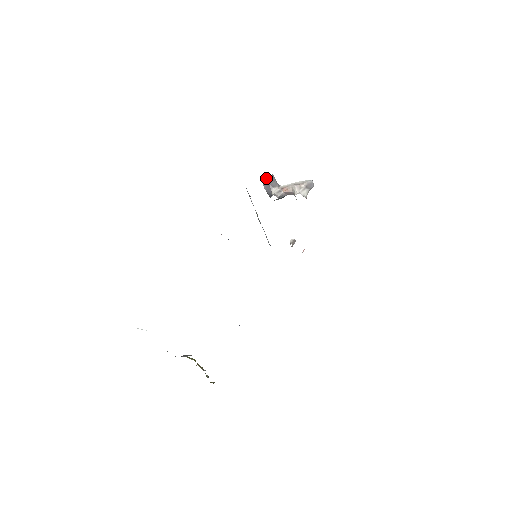
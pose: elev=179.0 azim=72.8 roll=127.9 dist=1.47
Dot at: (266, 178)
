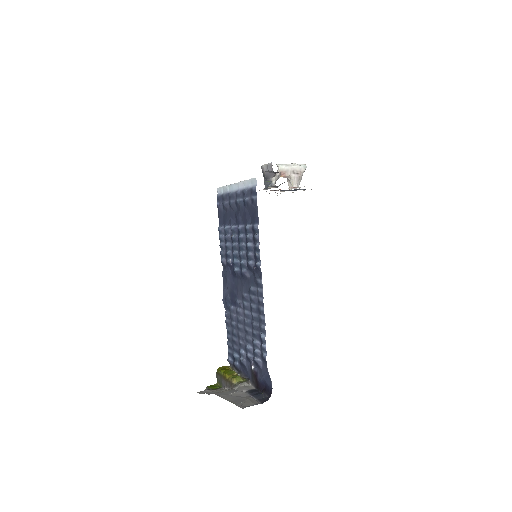
Dot at: (278, 172)
